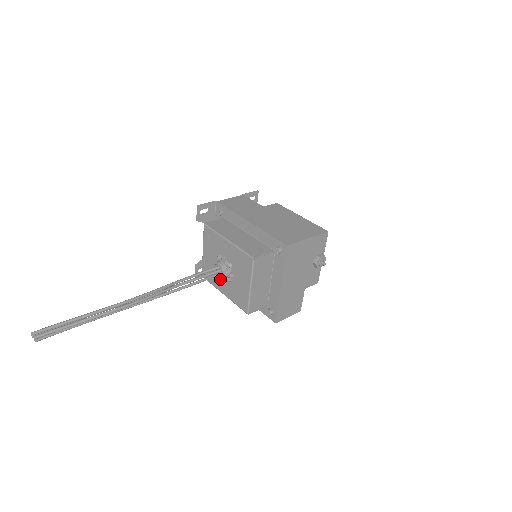
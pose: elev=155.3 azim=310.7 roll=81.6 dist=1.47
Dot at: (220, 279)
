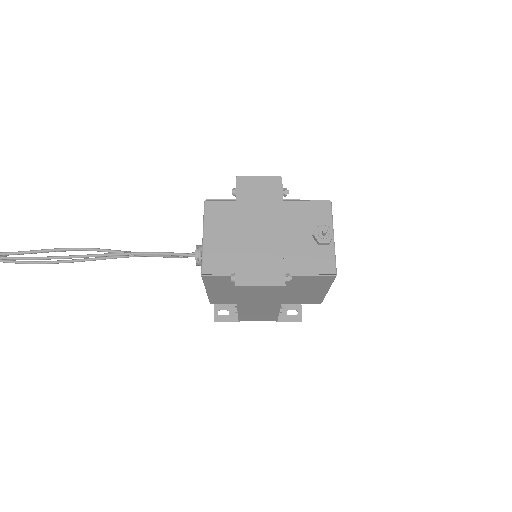
Dot at: (196, 261)
